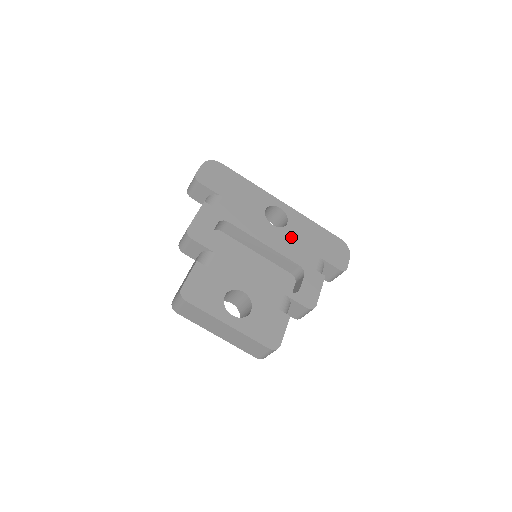
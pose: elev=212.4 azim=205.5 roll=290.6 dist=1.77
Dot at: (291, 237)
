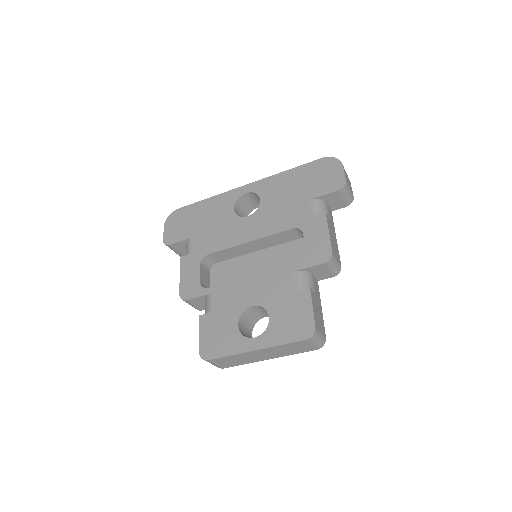
Dot at: (270, 209)
